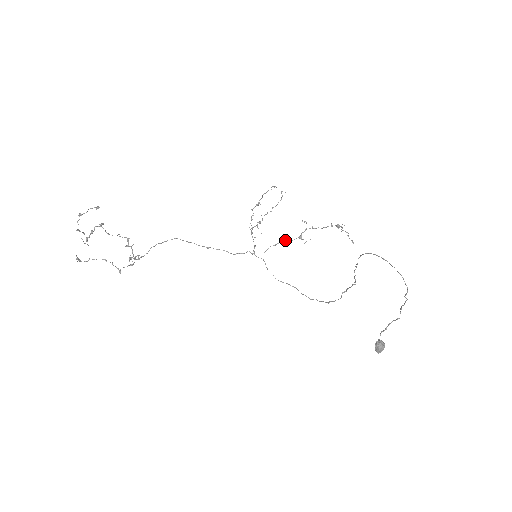
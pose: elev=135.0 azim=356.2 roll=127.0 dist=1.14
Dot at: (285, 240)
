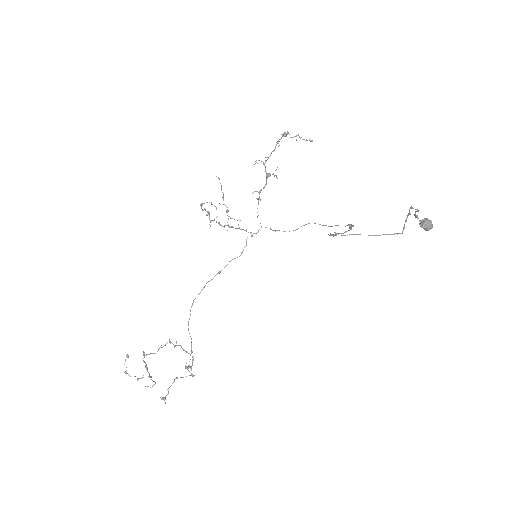
Dot at: (260, 191)
